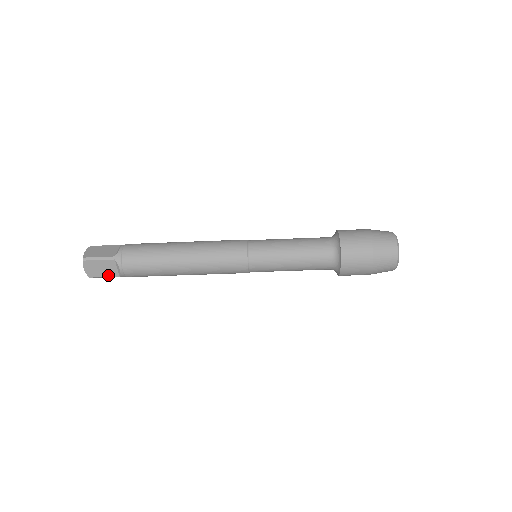
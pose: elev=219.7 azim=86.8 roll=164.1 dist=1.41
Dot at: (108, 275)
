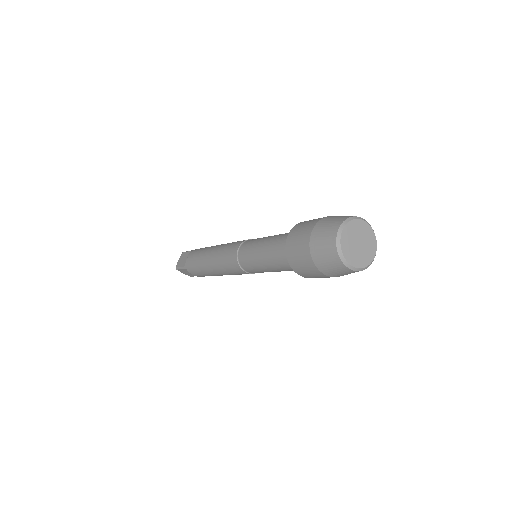
Dot at: occluded
